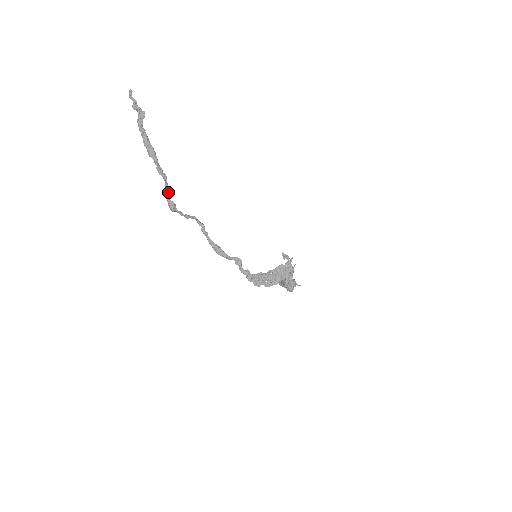
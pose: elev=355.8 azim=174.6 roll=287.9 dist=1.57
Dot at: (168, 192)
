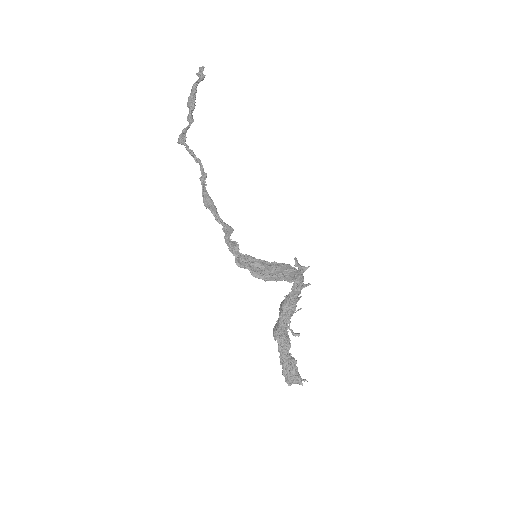
Dot at: (186, 132)
